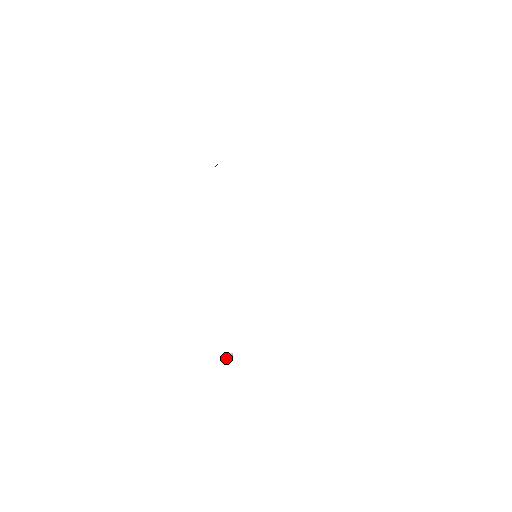
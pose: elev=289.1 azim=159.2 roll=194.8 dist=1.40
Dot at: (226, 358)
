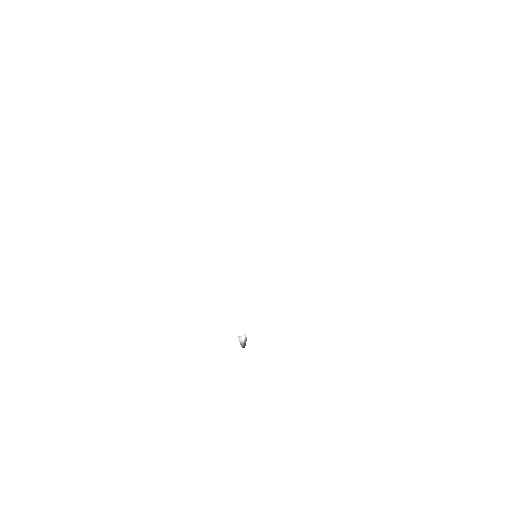
Dot at: (241, 346)
